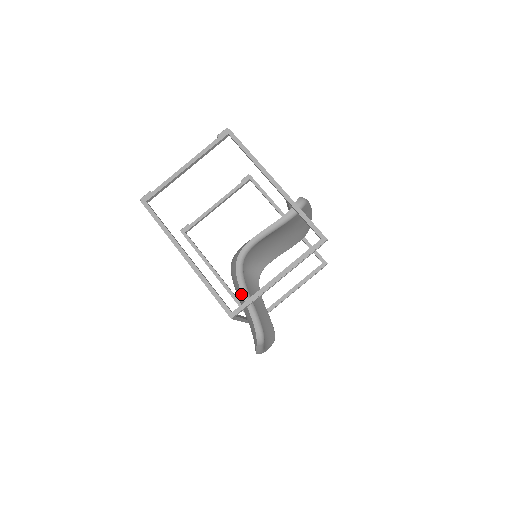
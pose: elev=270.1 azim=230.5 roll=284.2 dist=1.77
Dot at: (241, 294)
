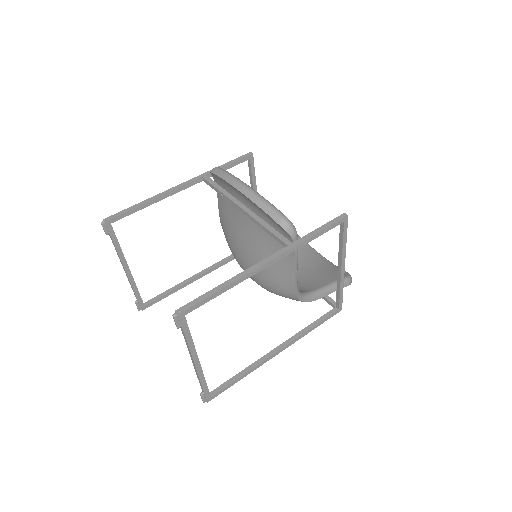
Dot at: (322, 296)
